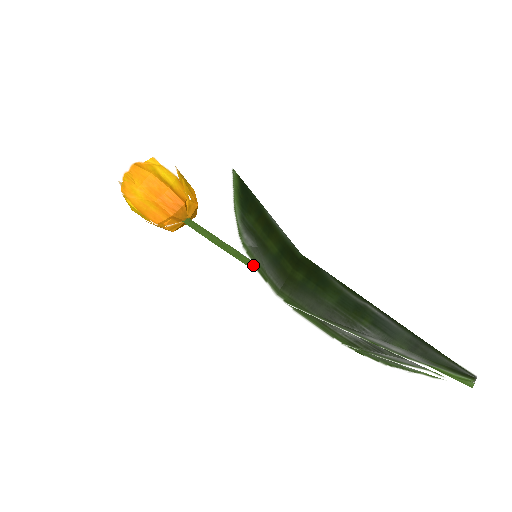
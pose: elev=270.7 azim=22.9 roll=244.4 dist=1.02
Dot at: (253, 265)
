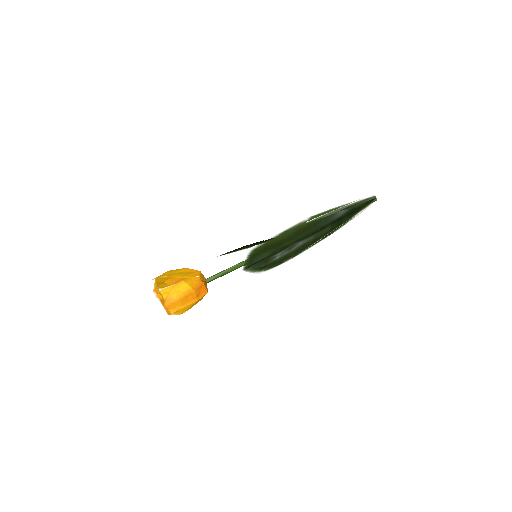
Dot at: occluded
